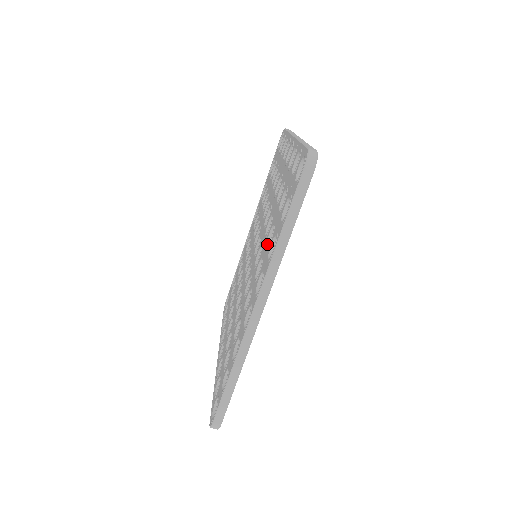
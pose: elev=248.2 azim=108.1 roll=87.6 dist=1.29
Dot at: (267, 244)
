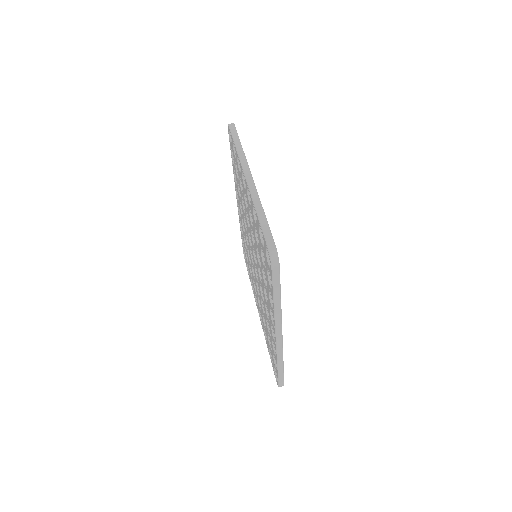
Dot at: (242, 191)
